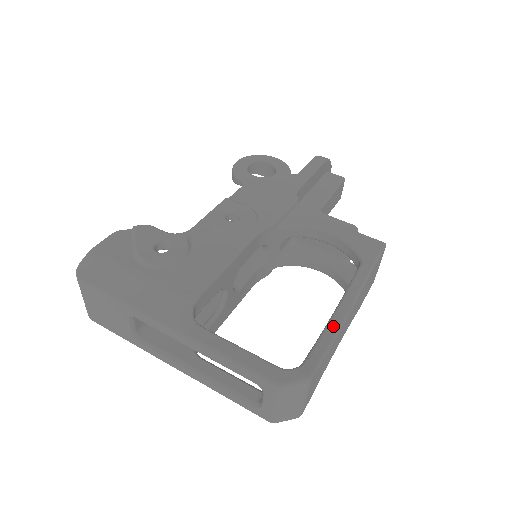
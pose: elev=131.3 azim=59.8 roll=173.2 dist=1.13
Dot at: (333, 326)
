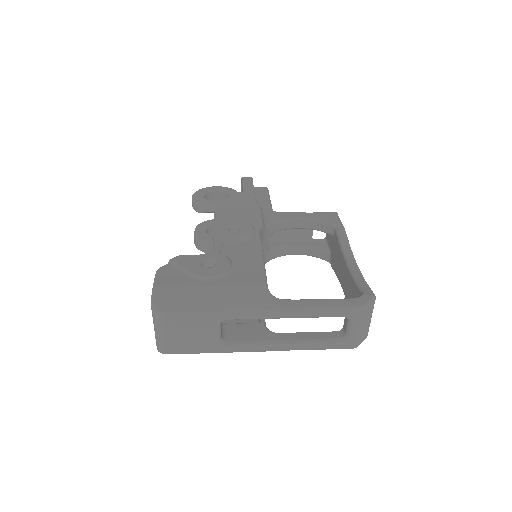
Dot at: (354, 267)
